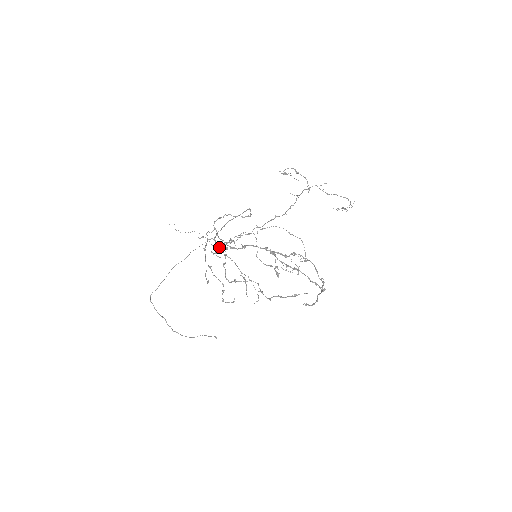
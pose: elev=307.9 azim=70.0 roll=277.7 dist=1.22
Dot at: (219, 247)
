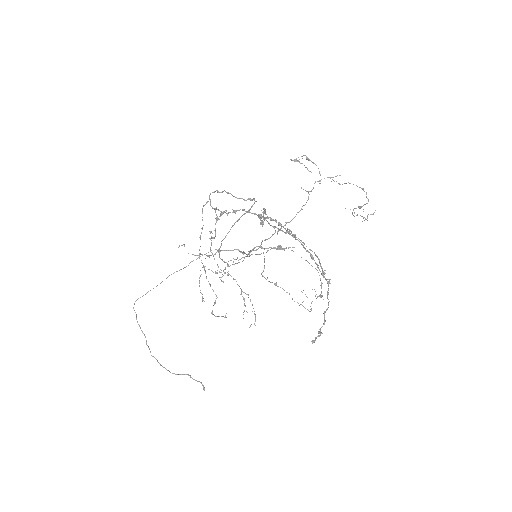
Dot at: occluded
